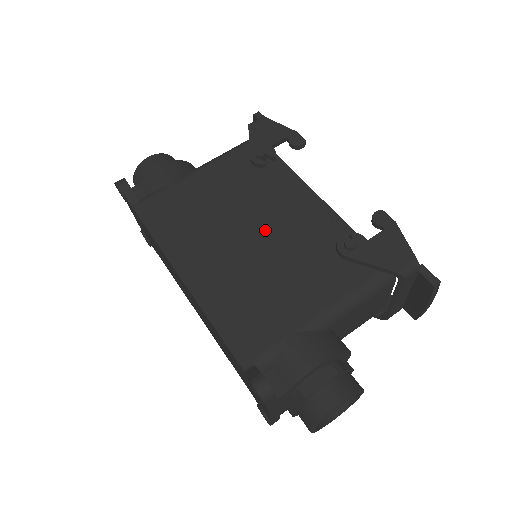
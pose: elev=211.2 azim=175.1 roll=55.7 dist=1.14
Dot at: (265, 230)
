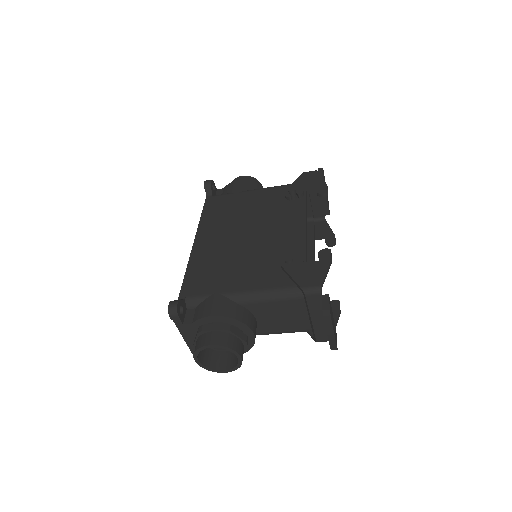
Dot at: (257, 235)
